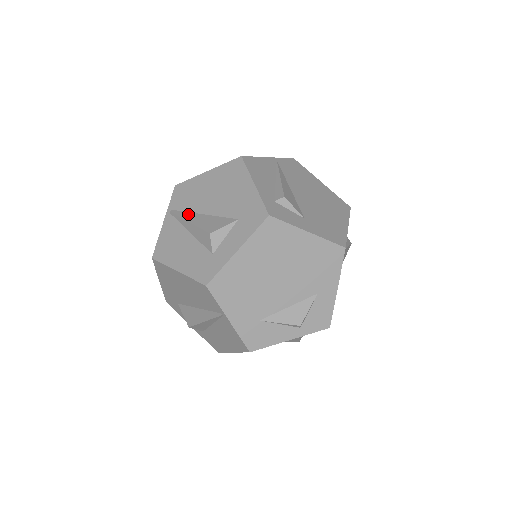
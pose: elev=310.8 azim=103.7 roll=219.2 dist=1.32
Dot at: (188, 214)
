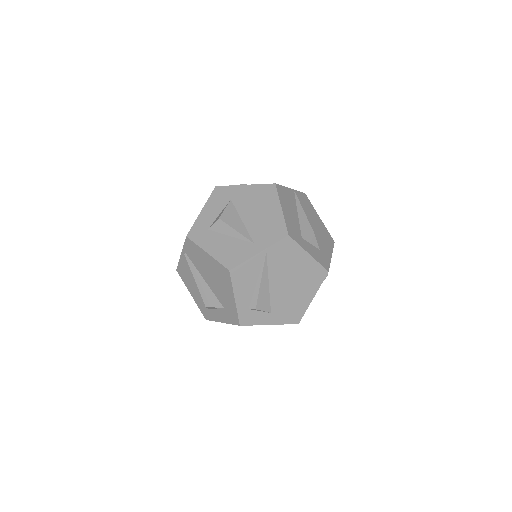
Dot at: (195, 271)
